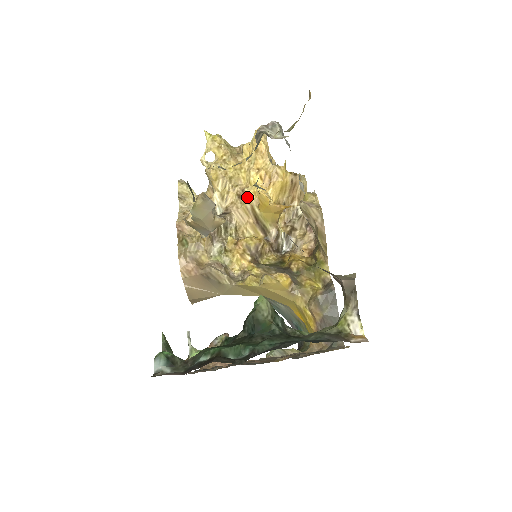
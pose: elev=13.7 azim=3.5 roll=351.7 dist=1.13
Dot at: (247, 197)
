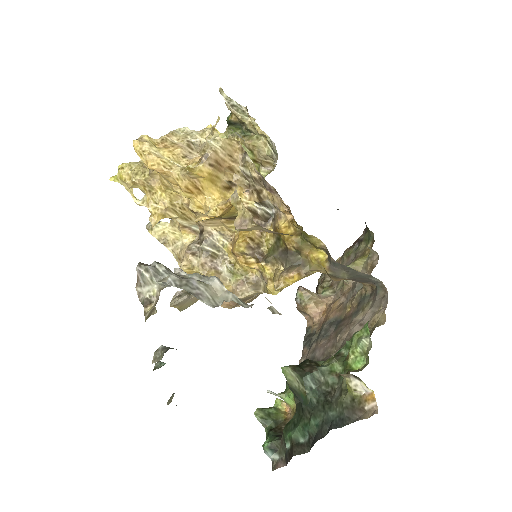
Dot at: (199, 212)
